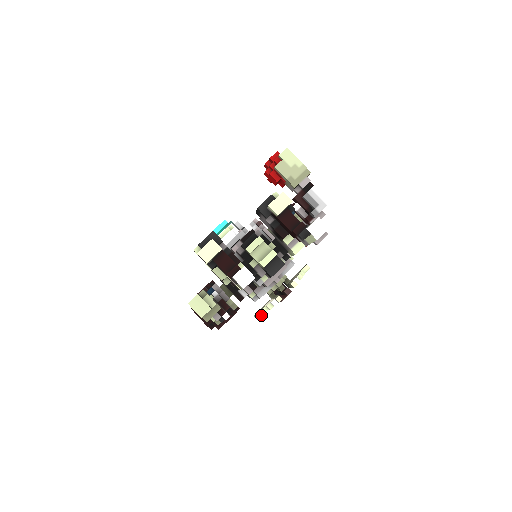
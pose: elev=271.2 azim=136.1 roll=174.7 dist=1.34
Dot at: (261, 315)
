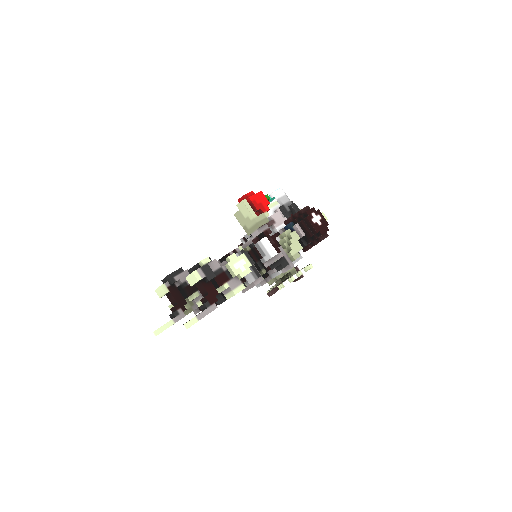
Dot at: occluded
